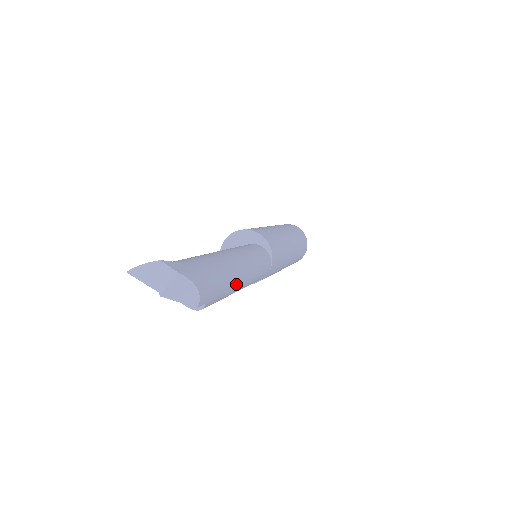
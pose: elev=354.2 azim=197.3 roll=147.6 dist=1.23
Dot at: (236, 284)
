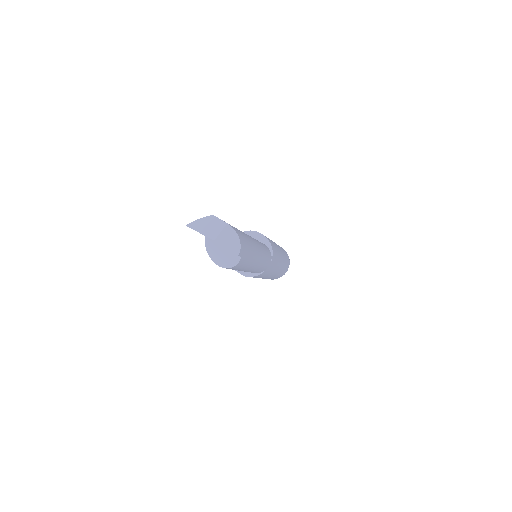
Dot at: (255, 256)
